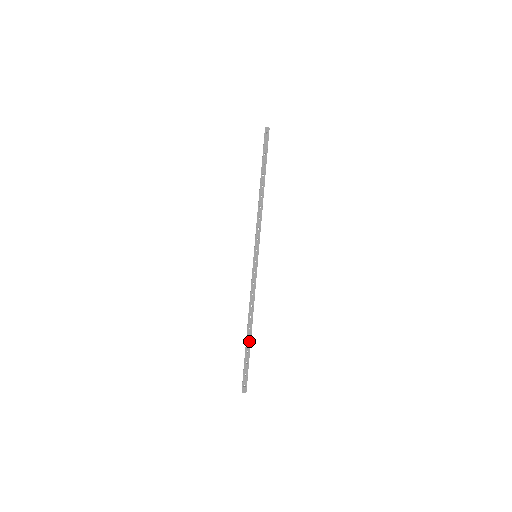
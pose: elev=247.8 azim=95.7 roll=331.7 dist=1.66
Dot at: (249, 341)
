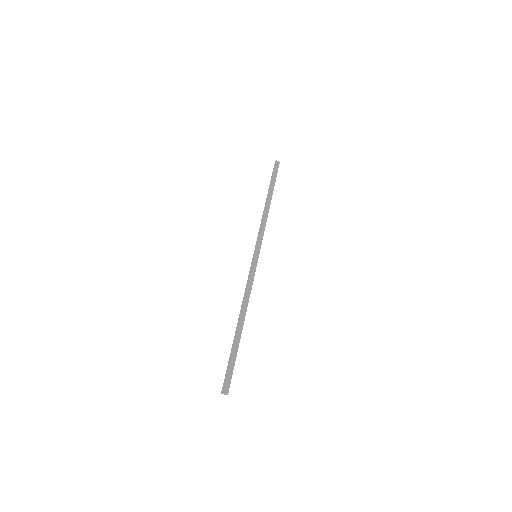
Dot at: (239, 335)
